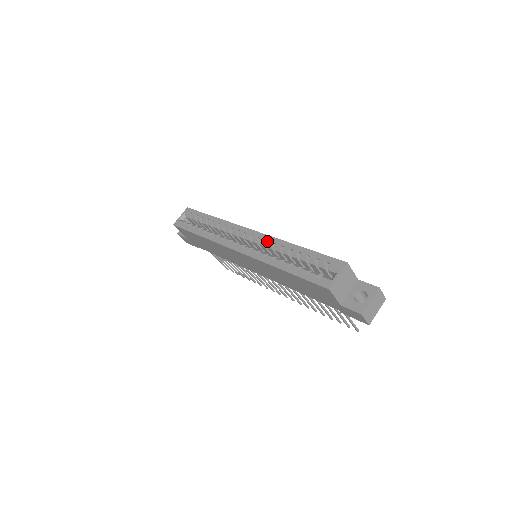
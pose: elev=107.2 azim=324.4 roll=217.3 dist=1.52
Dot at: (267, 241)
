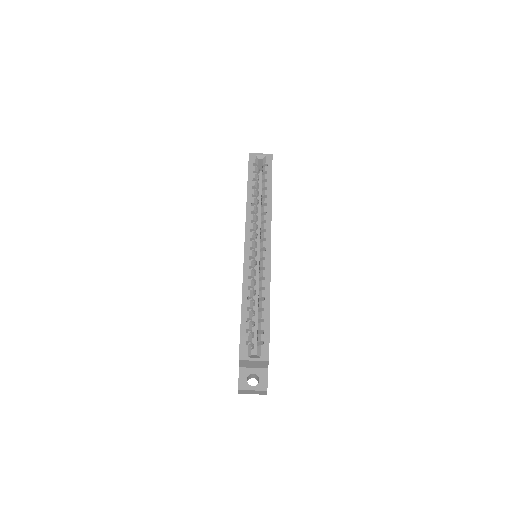
Dot at: (265, 268)
